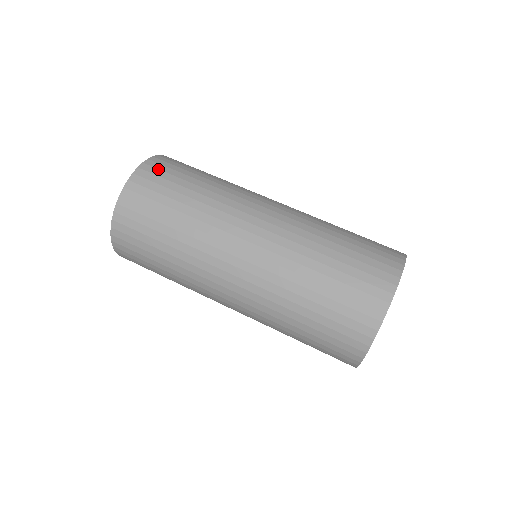
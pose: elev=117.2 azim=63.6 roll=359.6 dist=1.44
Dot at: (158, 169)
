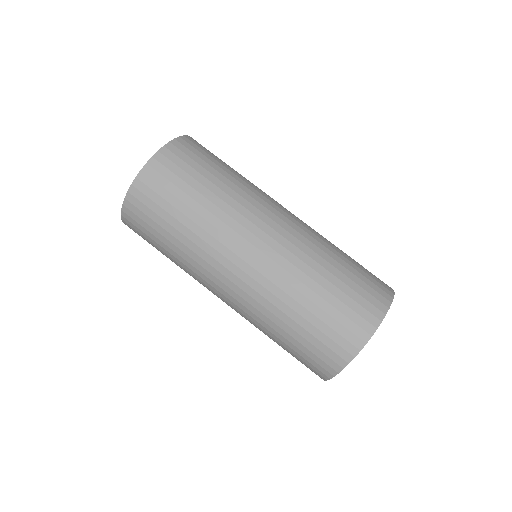
Dot at: (155, 181)
